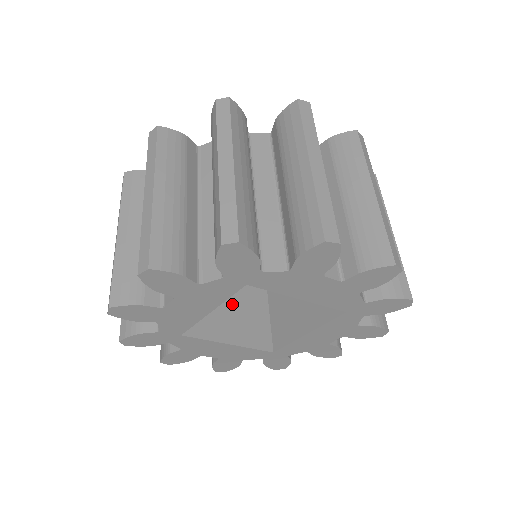
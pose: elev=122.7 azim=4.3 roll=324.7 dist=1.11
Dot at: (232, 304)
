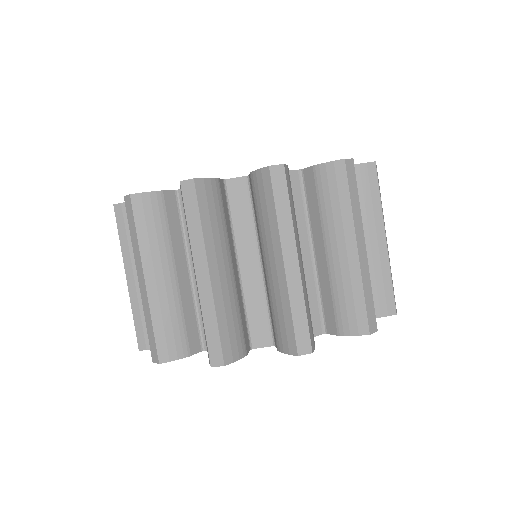
Dot at: occluded
